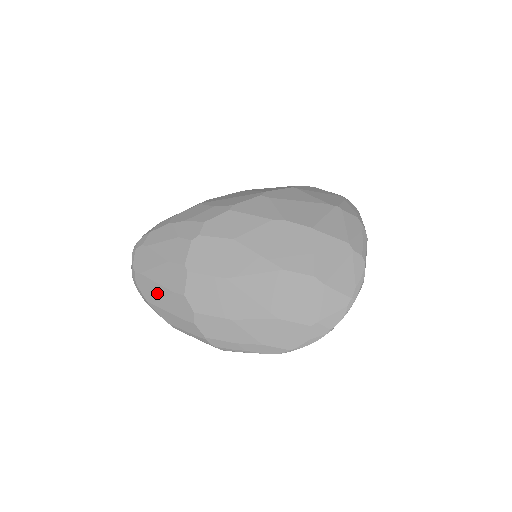
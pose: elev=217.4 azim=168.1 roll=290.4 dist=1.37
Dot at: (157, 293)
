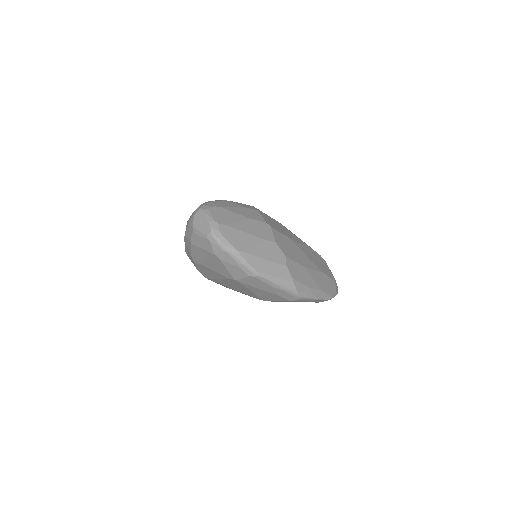
Dot at: (248, 241)
